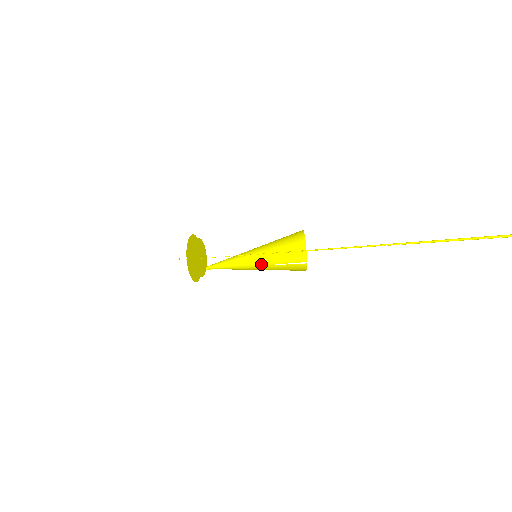
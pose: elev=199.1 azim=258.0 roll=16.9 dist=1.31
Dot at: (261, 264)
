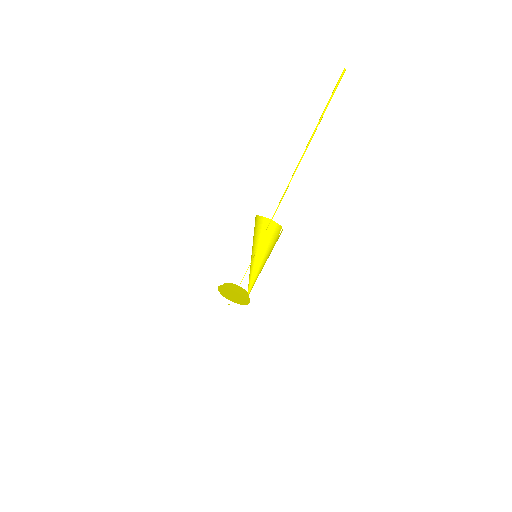
Dot at: (267, 258)
